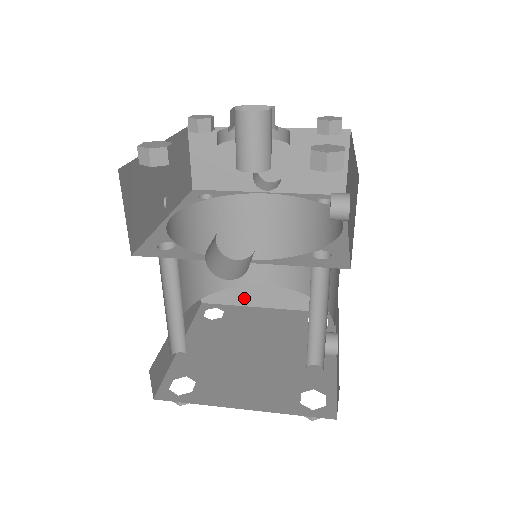
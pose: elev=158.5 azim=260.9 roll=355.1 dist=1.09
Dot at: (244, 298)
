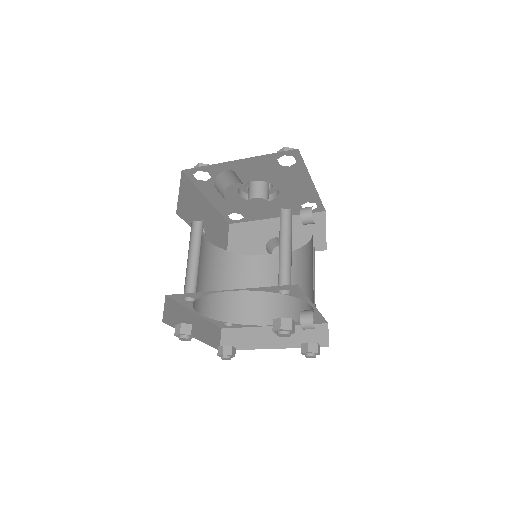
Dot at: (254, 342)
